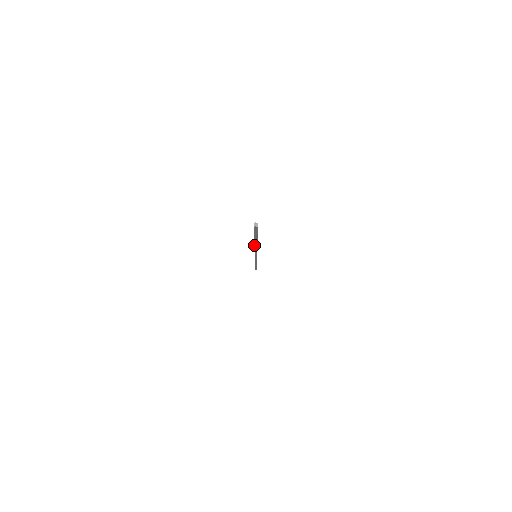
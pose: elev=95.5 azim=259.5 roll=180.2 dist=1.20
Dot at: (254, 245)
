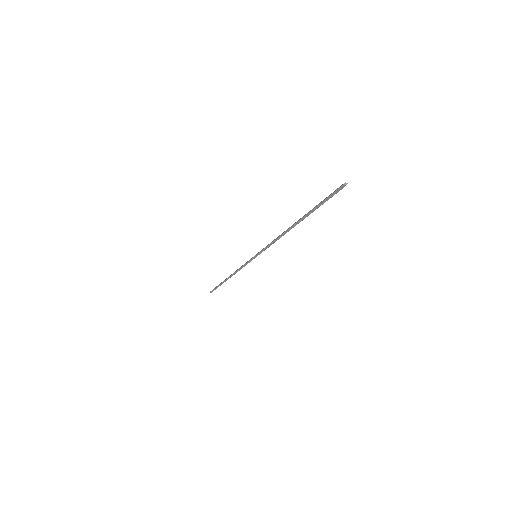
Dot at: (291, 226)
